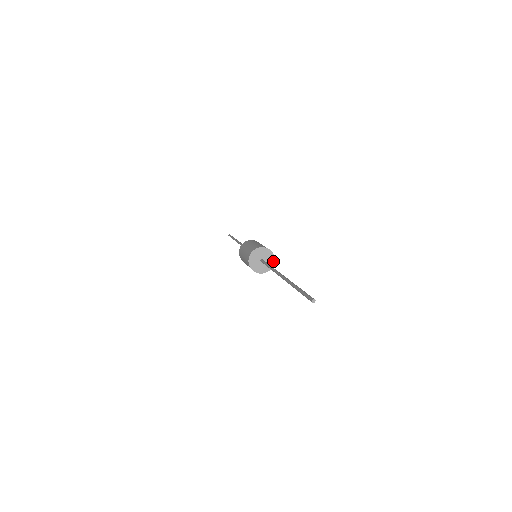
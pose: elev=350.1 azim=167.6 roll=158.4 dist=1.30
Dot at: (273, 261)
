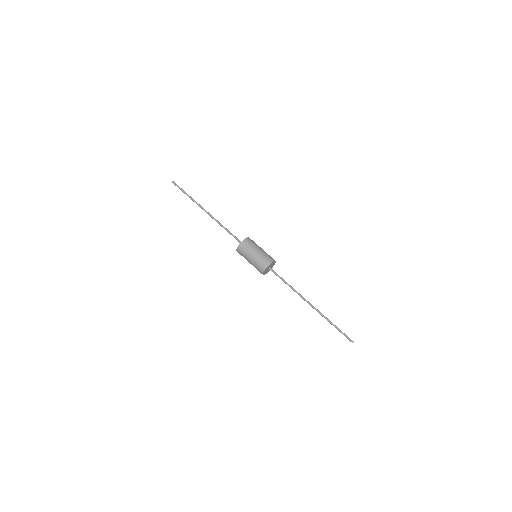
Dot at: (272, 267)
